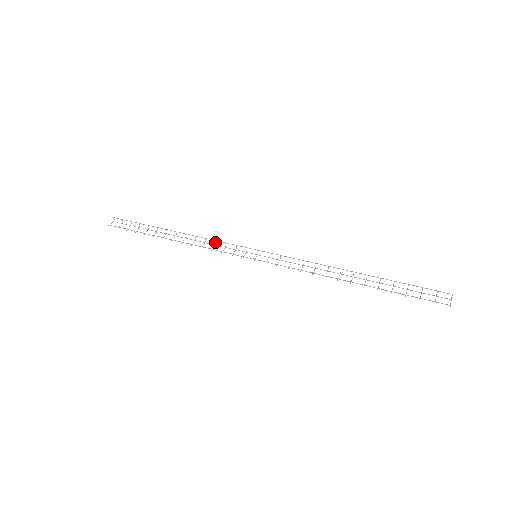
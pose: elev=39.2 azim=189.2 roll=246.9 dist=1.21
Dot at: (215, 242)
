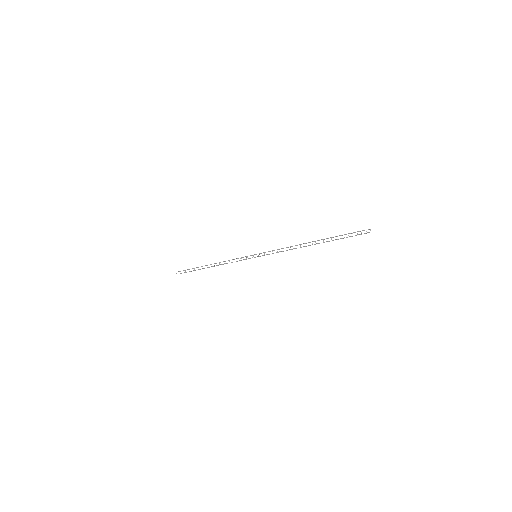
Dot at: occluded
